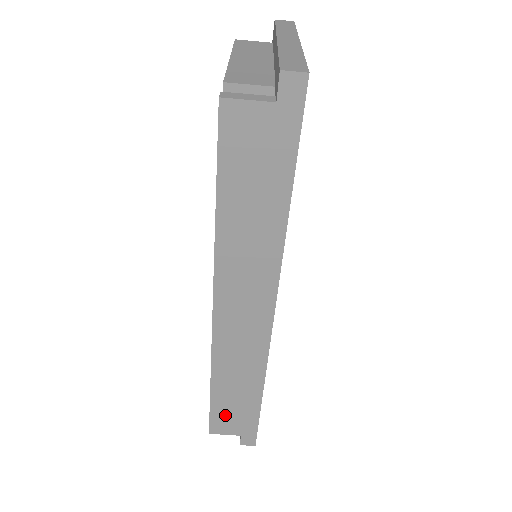
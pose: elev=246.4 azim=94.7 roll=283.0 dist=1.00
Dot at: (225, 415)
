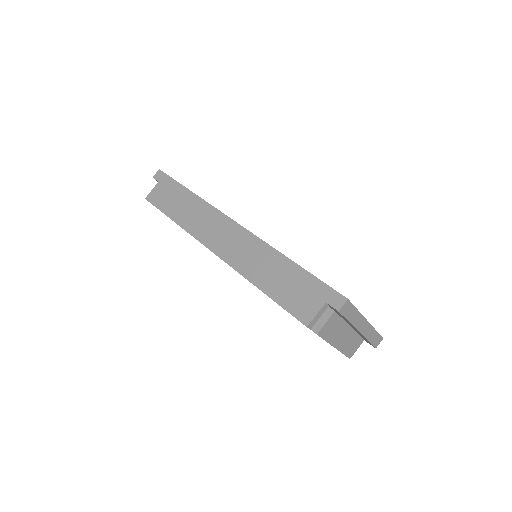
Dot at: (293, 299)
